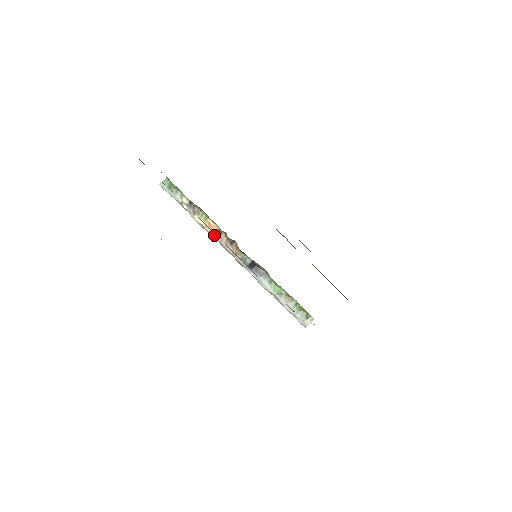
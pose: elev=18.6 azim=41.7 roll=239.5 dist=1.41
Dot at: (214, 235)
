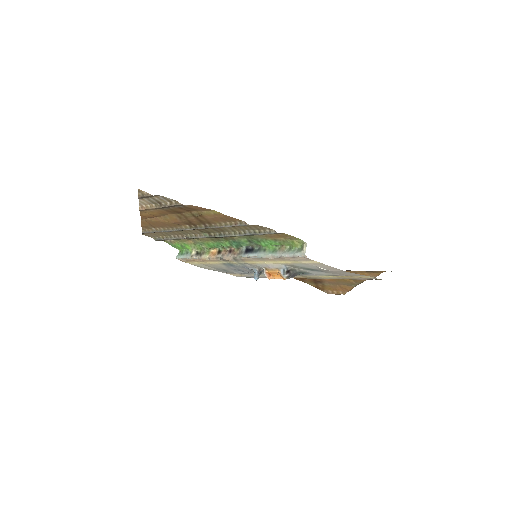
Dot at: (217, 256)
